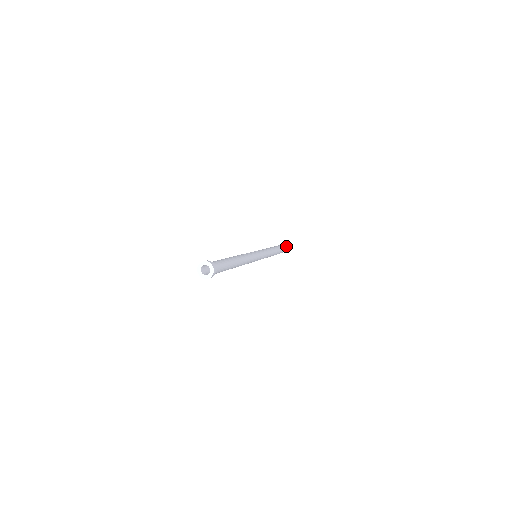
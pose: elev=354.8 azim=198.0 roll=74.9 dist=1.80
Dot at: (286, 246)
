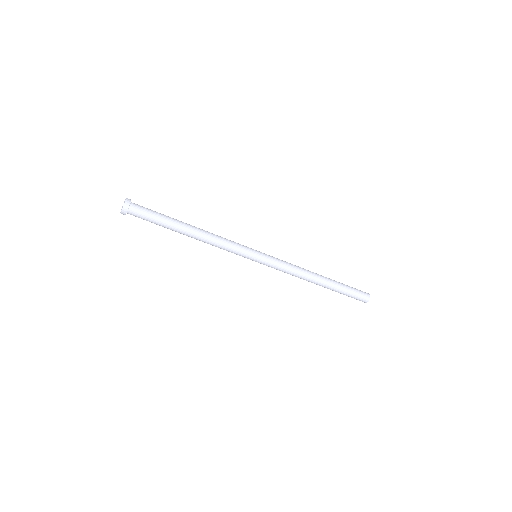
Dot at: (356, 289)
